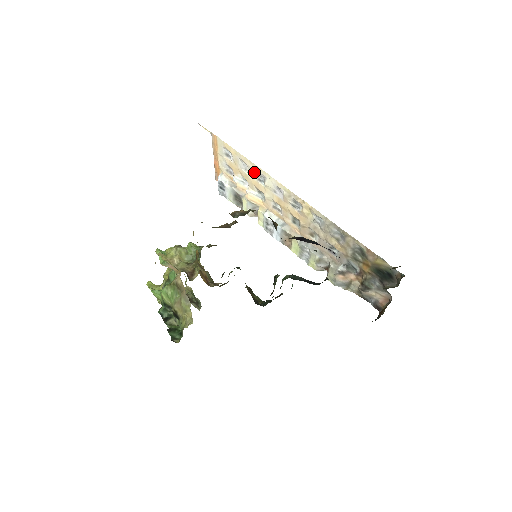
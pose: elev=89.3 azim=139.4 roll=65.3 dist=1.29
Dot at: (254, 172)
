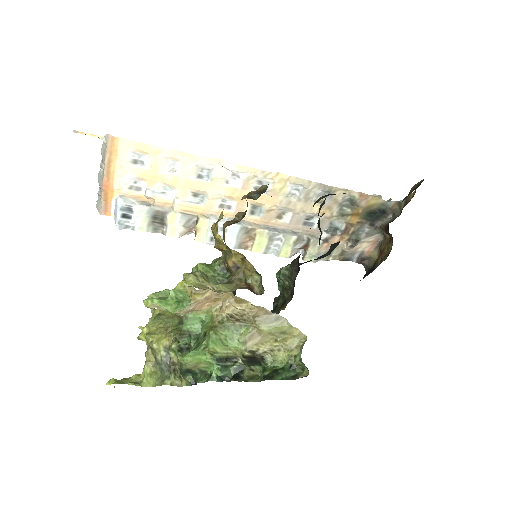
Dot at: (192, 167)
